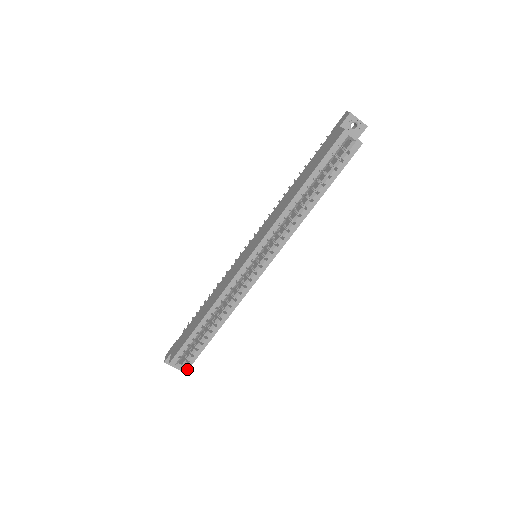
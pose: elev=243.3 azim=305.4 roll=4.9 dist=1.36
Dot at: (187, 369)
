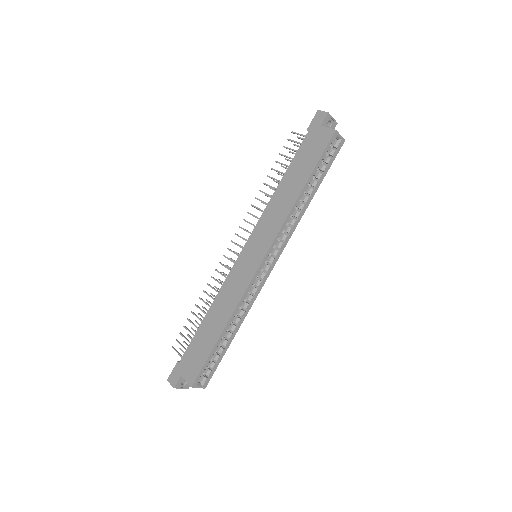
Dot at: (206, 384)
